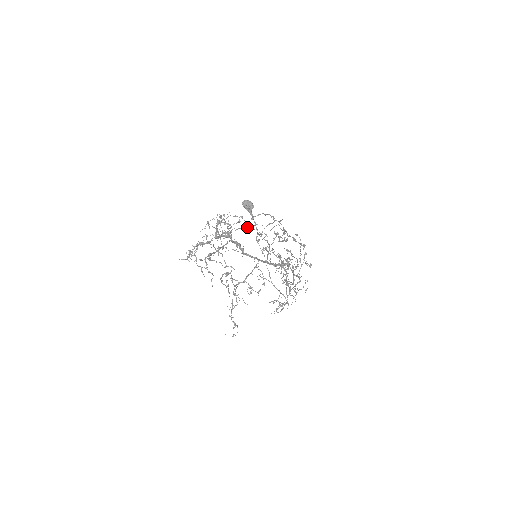
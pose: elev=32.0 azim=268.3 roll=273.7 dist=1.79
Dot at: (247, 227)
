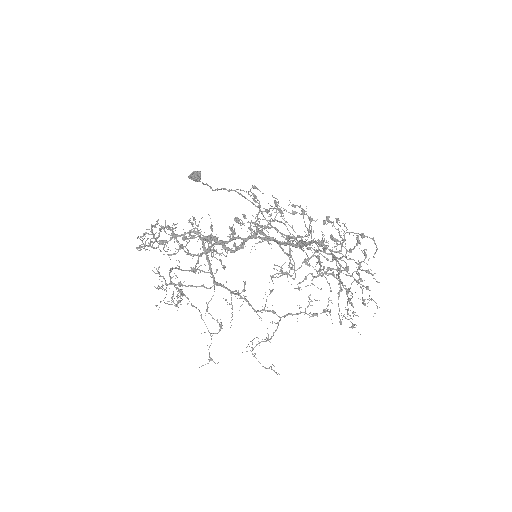
Dot at: occluded
